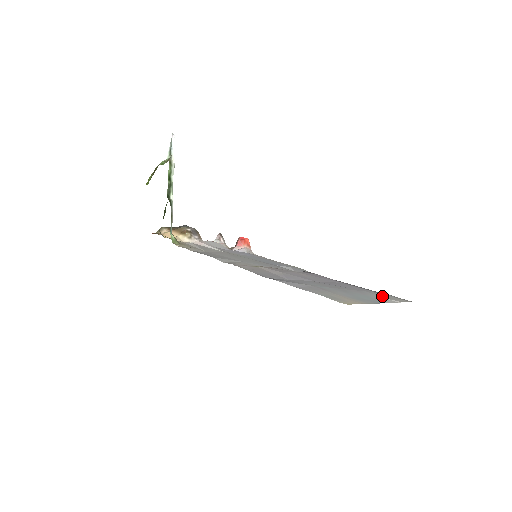
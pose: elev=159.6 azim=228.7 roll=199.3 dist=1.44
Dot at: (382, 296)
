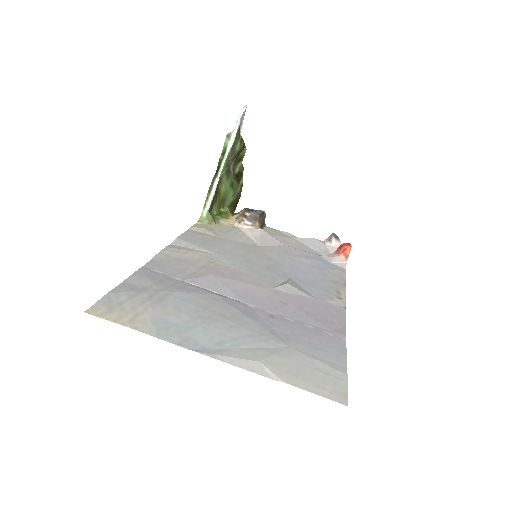
Dot at: (280, 360)
